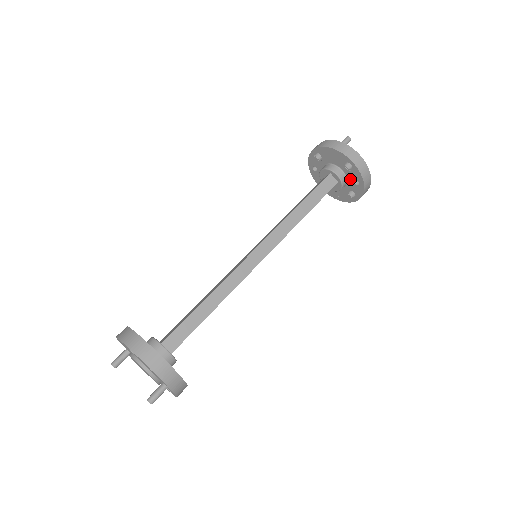
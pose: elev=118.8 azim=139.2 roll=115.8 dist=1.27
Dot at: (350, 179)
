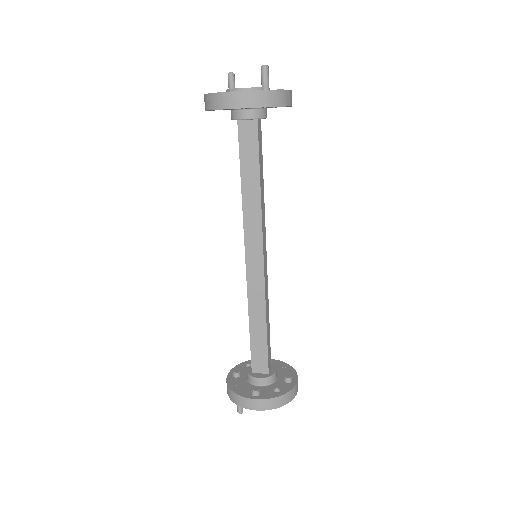
Dot at: occluded
